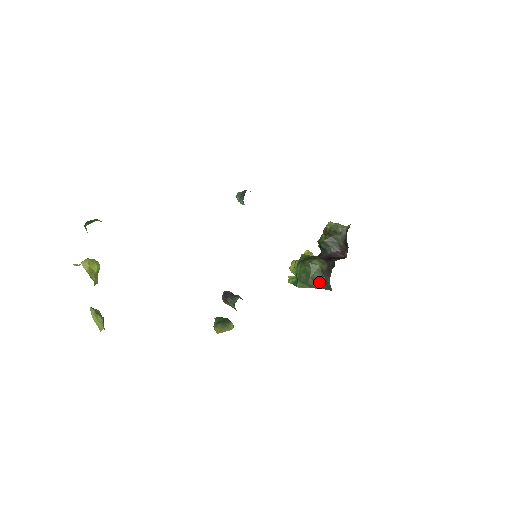
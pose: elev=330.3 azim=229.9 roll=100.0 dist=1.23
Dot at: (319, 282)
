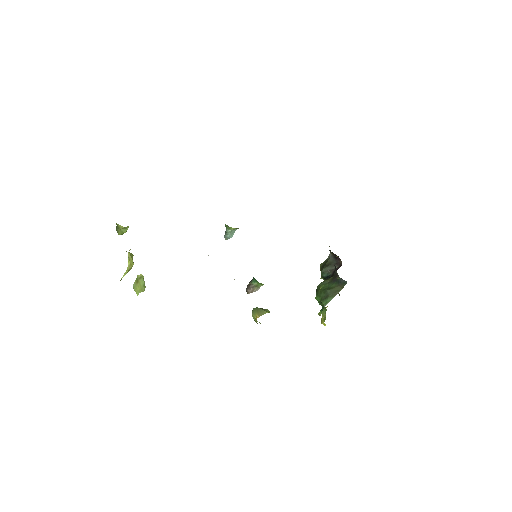
Dot at: (335, 287)
